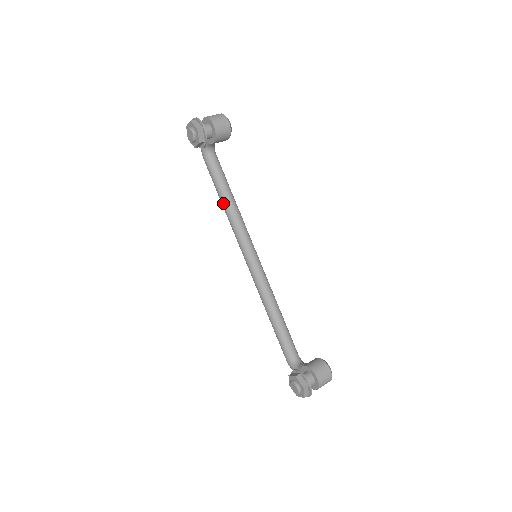
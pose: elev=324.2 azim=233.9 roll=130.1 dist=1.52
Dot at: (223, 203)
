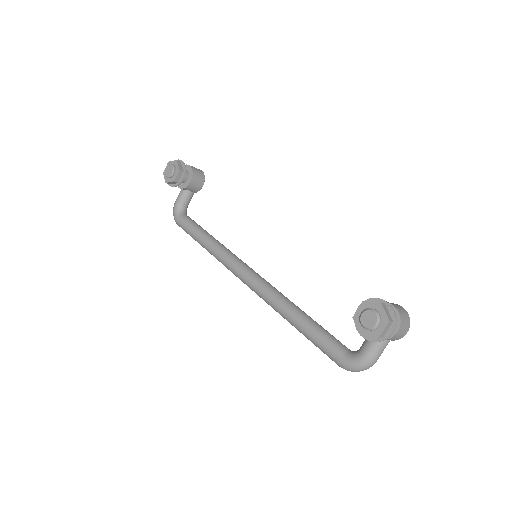
Dot at: (205, 241)
